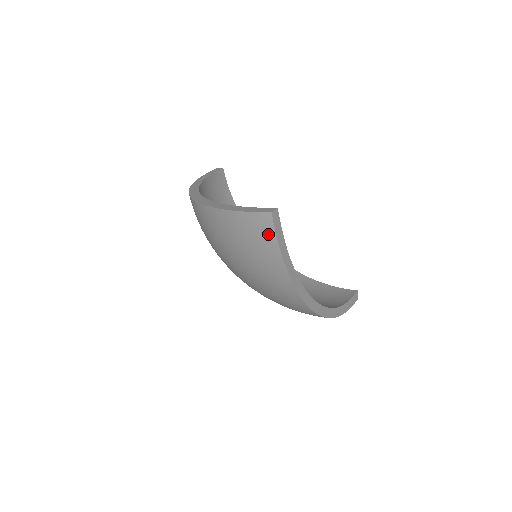
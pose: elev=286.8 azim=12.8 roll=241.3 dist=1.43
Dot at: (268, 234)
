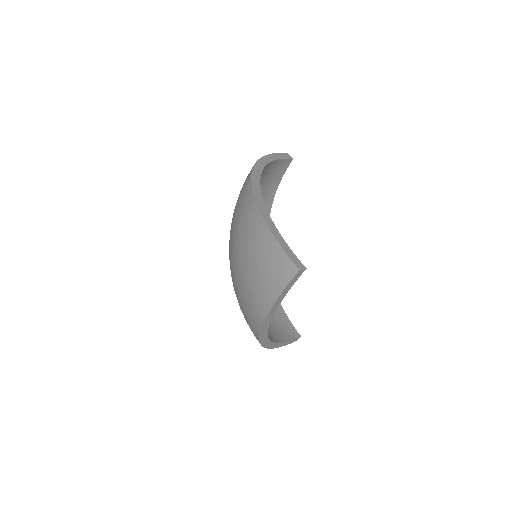
Dot at: (282, 279)
